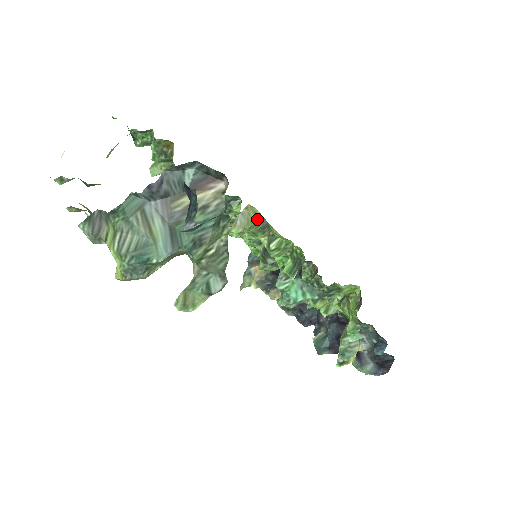
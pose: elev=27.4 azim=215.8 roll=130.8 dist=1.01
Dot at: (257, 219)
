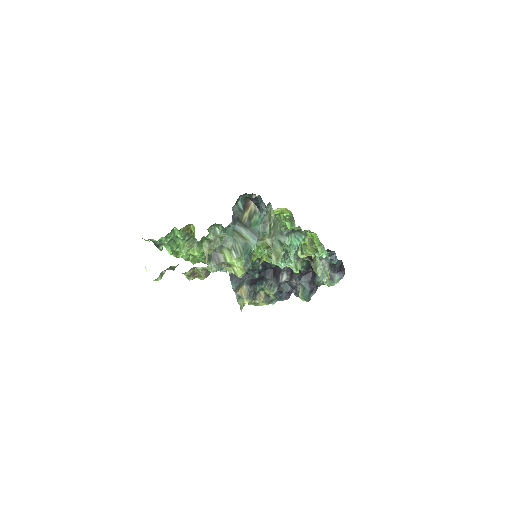
Dot at: occluded
